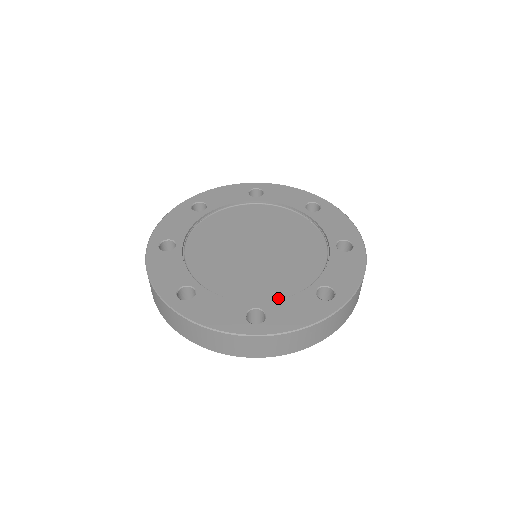
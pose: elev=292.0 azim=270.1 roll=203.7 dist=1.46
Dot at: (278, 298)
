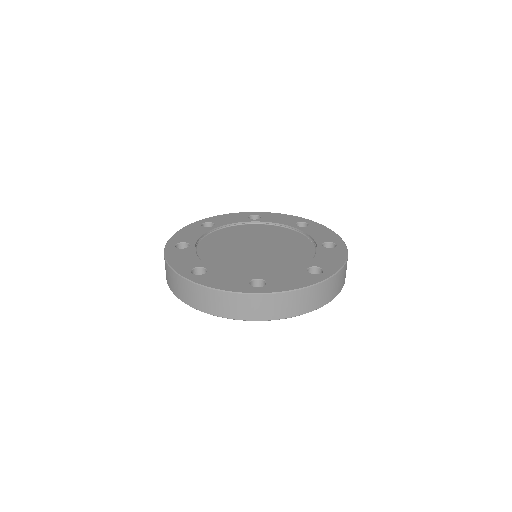
Dot at: (276, 274)
